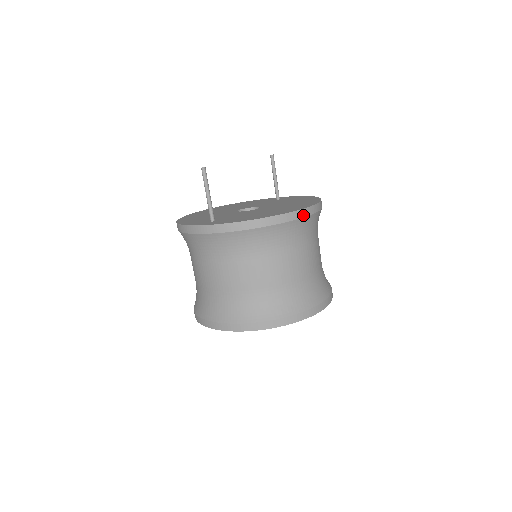
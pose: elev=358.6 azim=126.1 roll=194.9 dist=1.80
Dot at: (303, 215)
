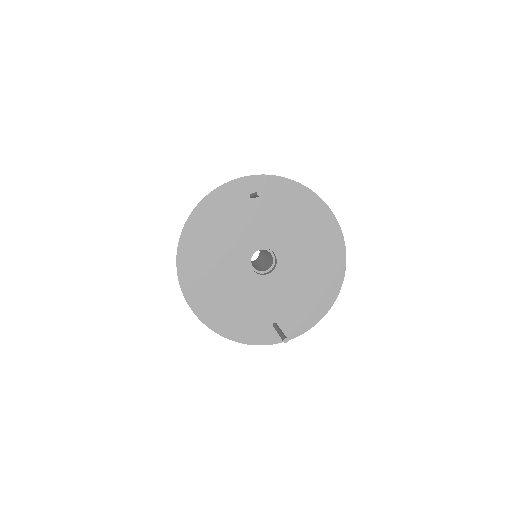
Dot at: occluded
